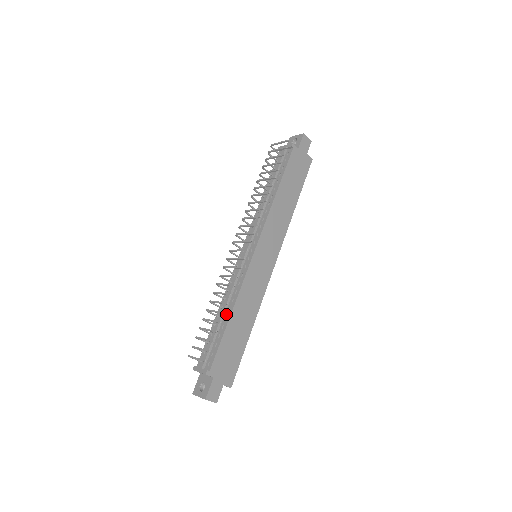
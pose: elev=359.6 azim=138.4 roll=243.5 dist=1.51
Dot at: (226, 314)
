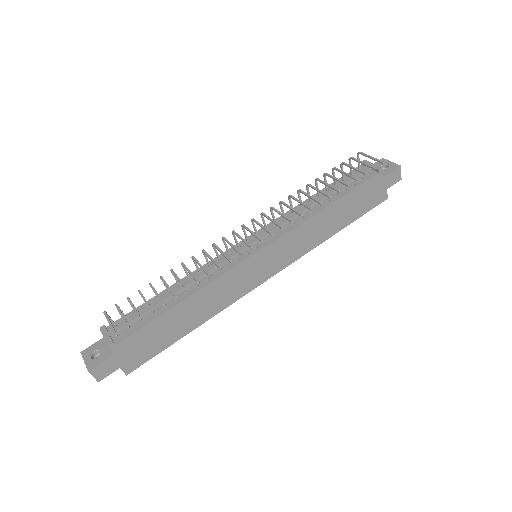
Dot at: (179, 296)
